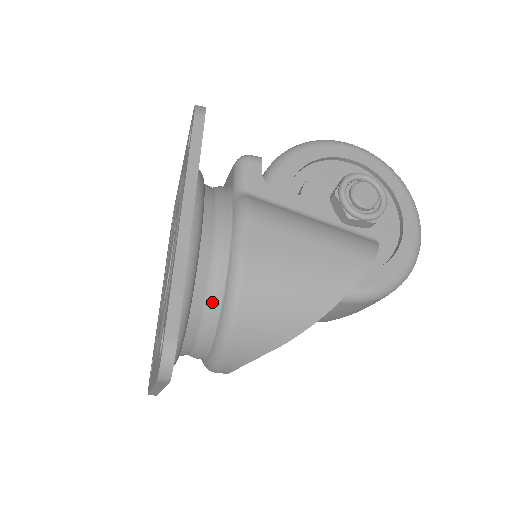
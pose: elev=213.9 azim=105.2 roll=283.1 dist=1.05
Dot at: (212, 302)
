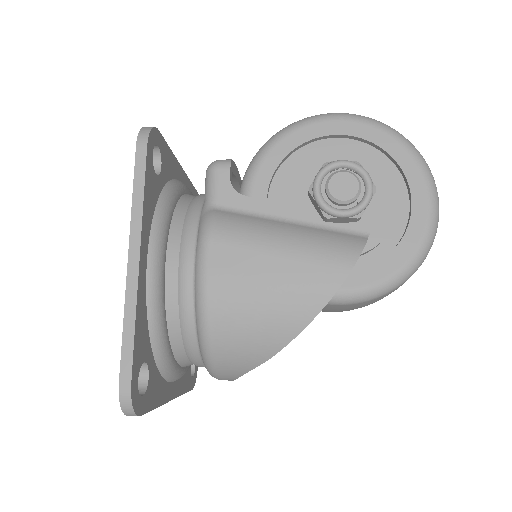
Dot at: (187, 327)
